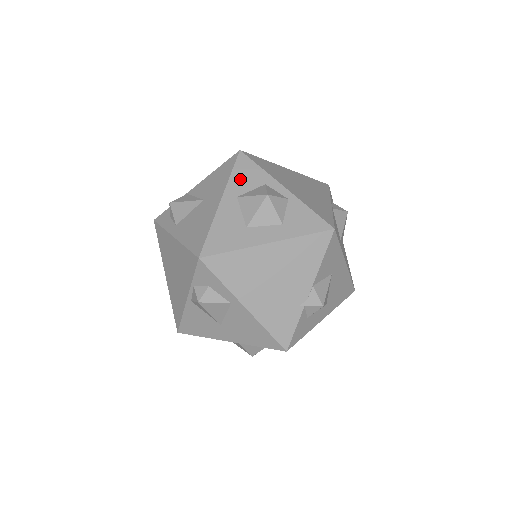
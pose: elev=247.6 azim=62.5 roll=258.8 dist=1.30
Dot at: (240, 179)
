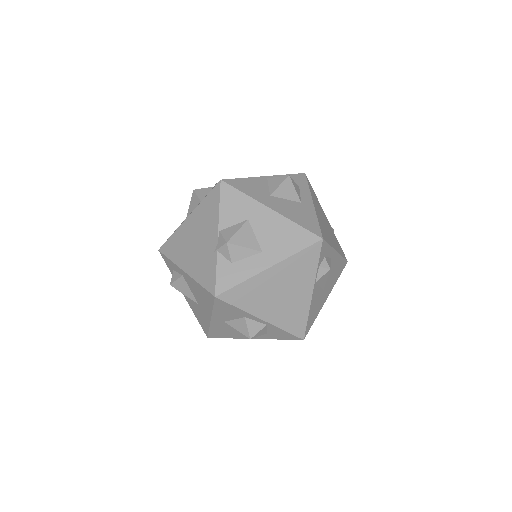
Dot at: occluded
